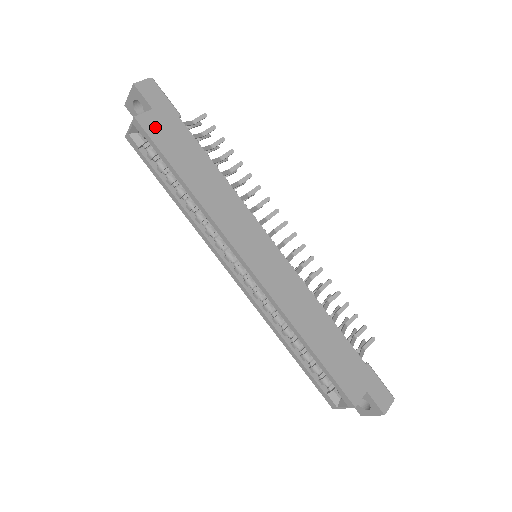
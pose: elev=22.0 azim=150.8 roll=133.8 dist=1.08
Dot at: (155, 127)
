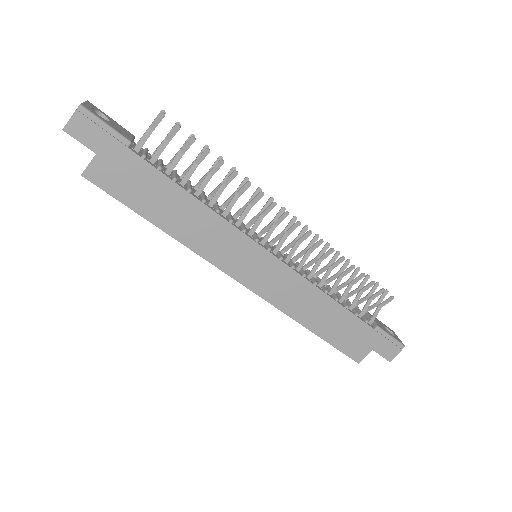
Dot at: (107, 176)
